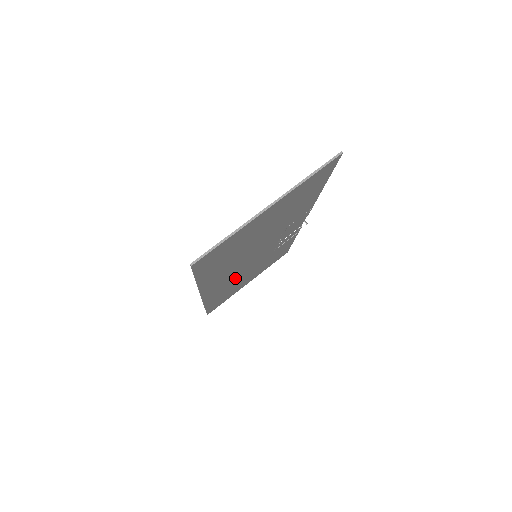
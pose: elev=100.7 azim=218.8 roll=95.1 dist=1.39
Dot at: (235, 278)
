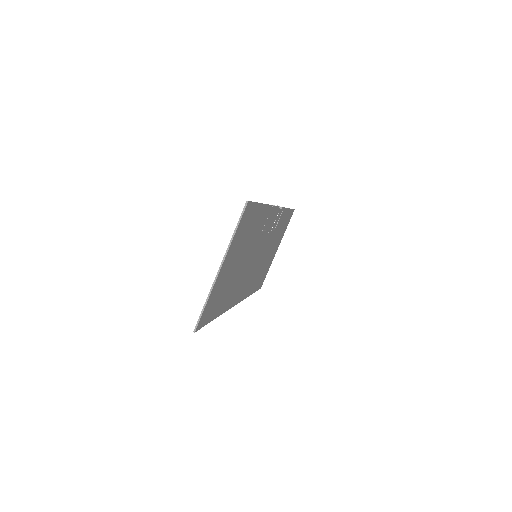
Dot at: (254, 272)
